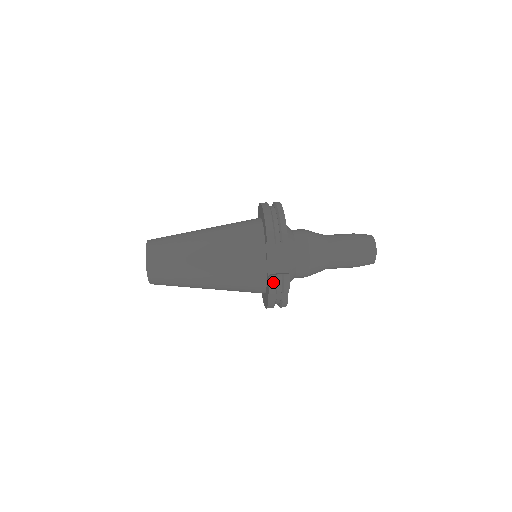
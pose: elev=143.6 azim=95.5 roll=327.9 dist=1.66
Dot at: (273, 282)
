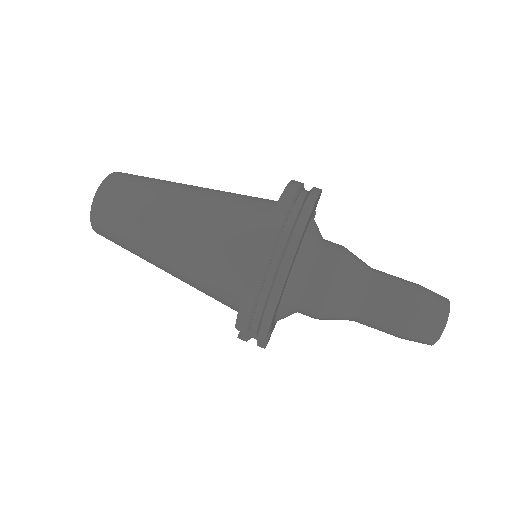
Dot at: occluded
